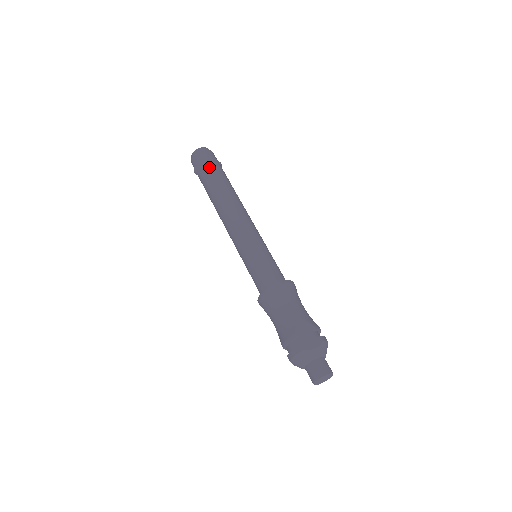
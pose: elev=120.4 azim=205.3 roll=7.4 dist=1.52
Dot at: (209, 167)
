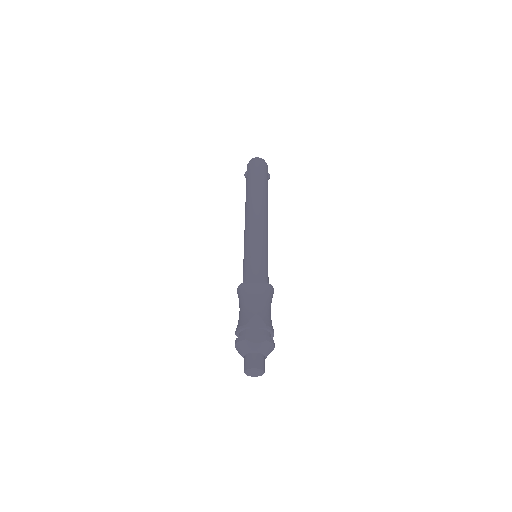
Dot at: (255, 174)
